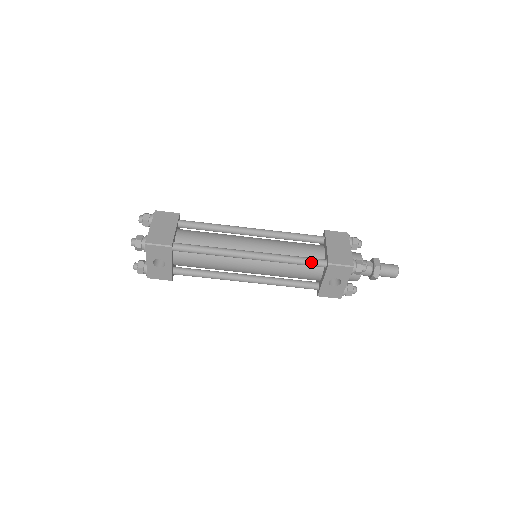
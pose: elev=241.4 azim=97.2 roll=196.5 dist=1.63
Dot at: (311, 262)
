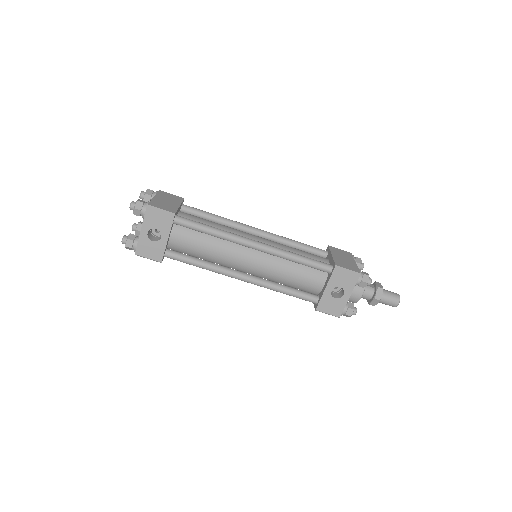
Dot at: (317, 263)
